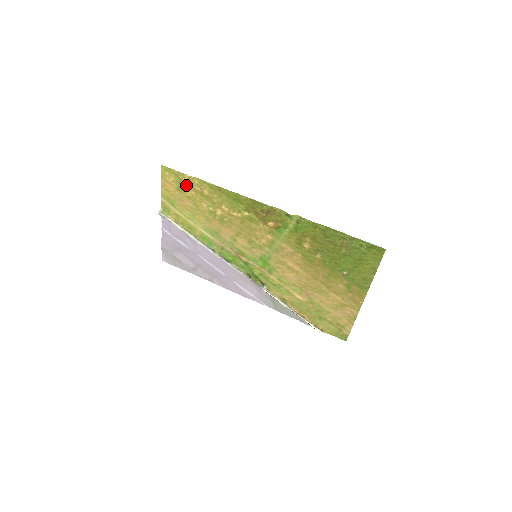
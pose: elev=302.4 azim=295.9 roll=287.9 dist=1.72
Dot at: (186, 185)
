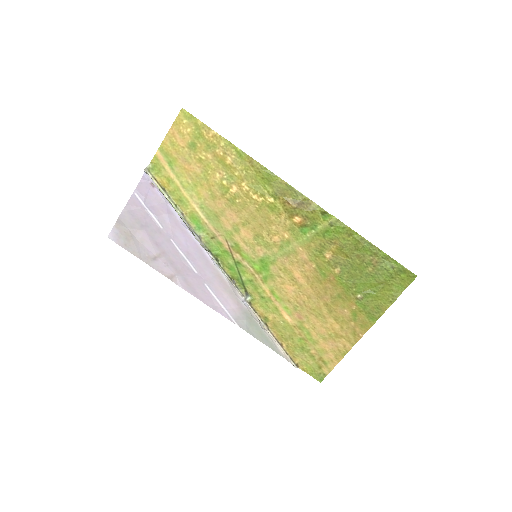
Dot at: (205, 144)
